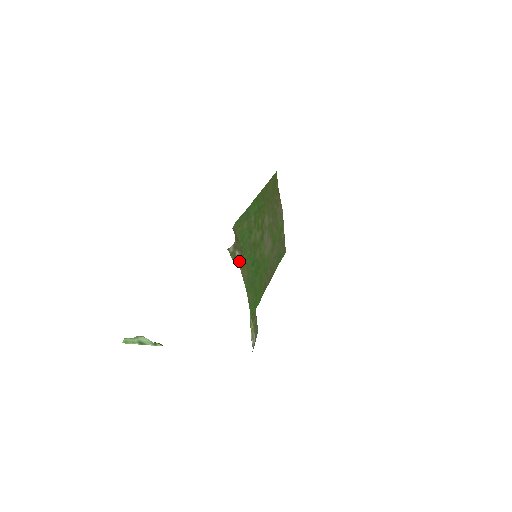
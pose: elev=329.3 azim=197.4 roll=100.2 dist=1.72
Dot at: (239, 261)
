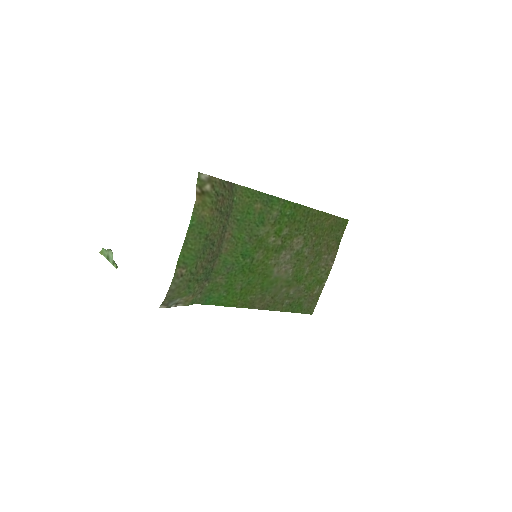
Dot at: (204, 195)
